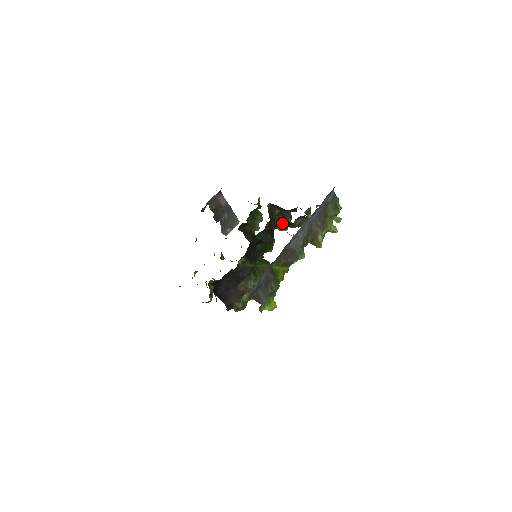
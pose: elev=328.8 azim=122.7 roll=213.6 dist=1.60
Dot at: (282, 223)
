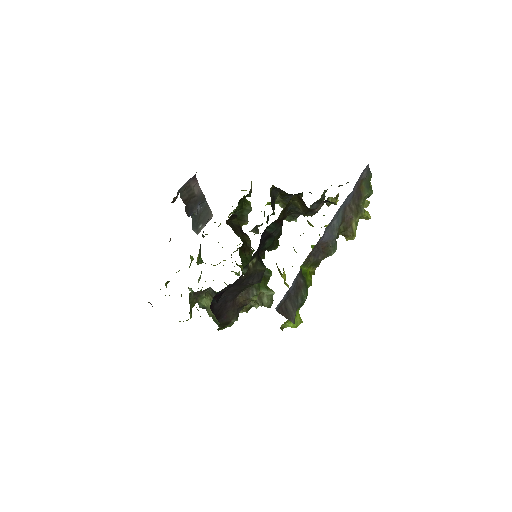
Dot at: (296, 210)
